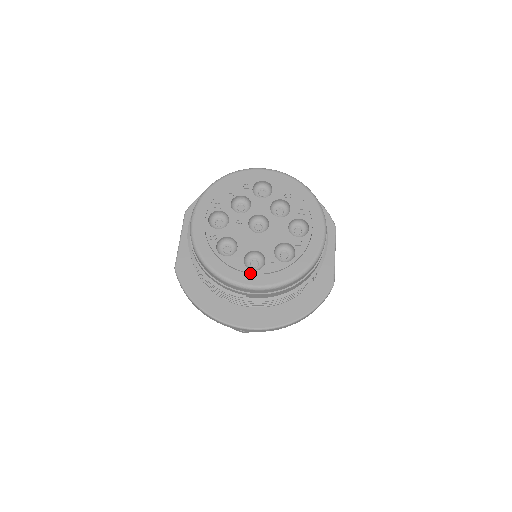
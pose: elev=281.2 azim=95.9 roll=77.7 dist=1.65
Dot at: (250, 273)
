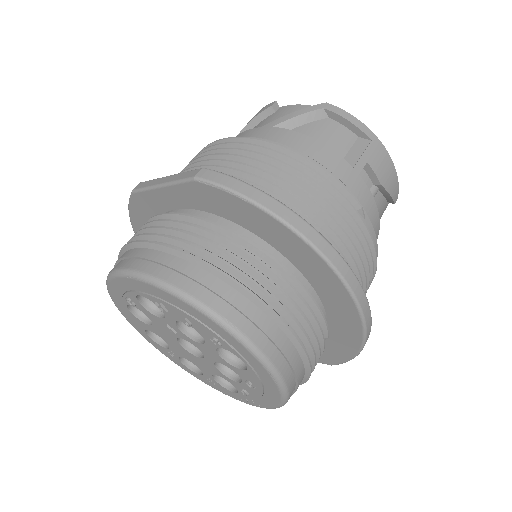
Dot at: (146, 333)
